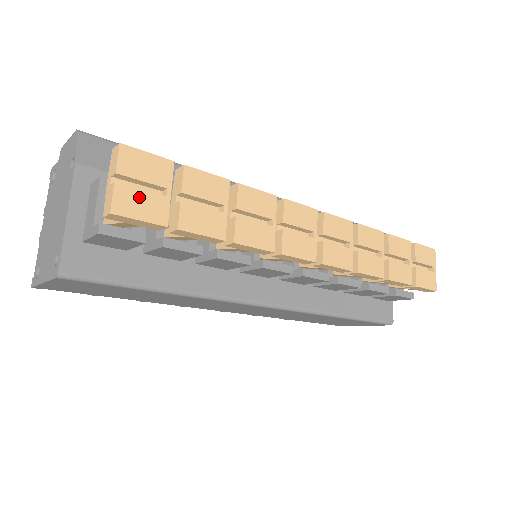
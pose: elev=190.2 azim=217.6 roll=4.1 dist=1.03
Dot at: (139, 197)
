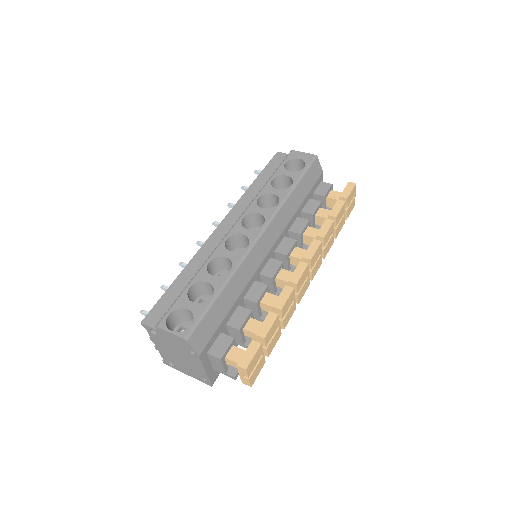
Dot at: (256, 370)
